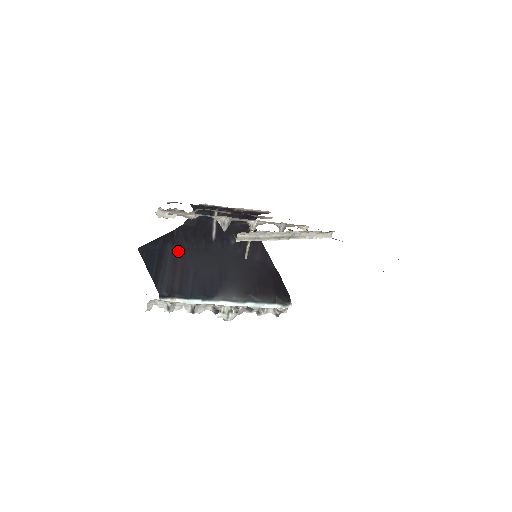
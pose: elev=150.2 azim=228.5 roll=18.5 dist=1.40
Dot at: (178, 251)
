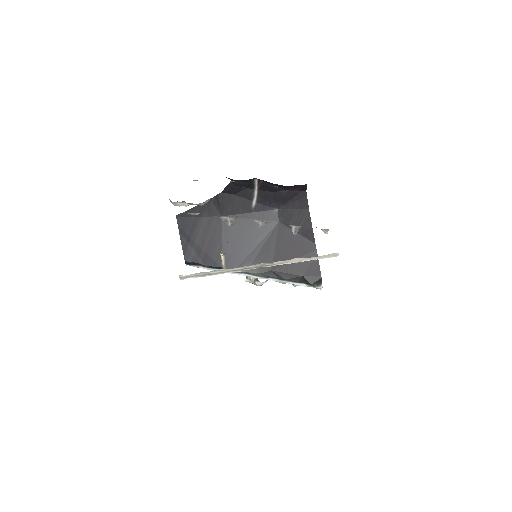
Dot at: (212, 220)
